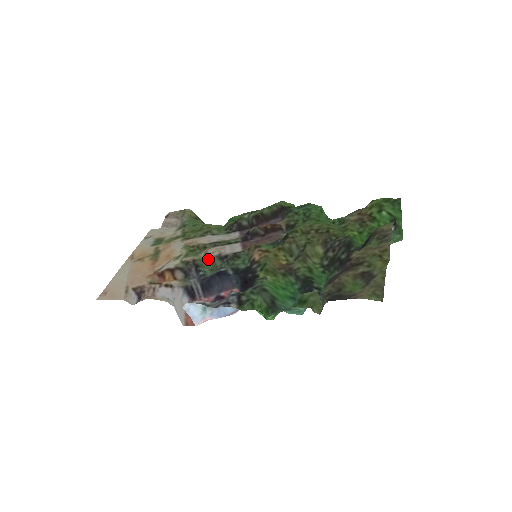
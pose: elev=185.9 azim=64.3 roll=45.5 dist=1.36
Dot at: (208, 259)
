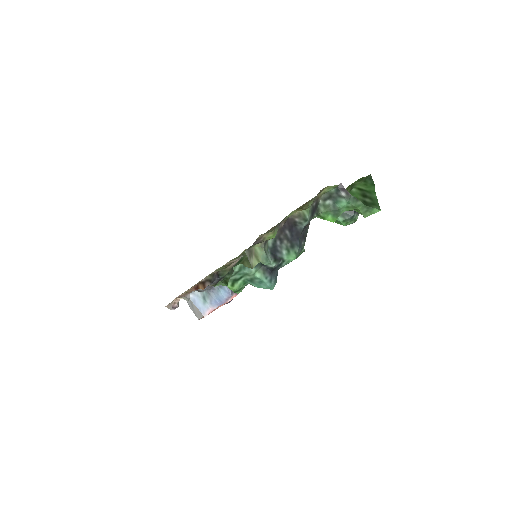
Dot at: (228, 269)
